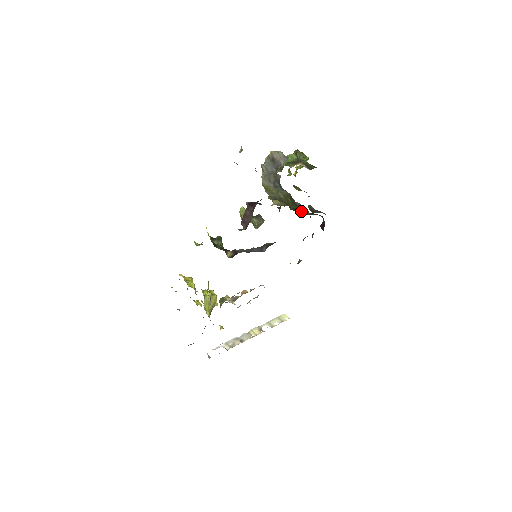
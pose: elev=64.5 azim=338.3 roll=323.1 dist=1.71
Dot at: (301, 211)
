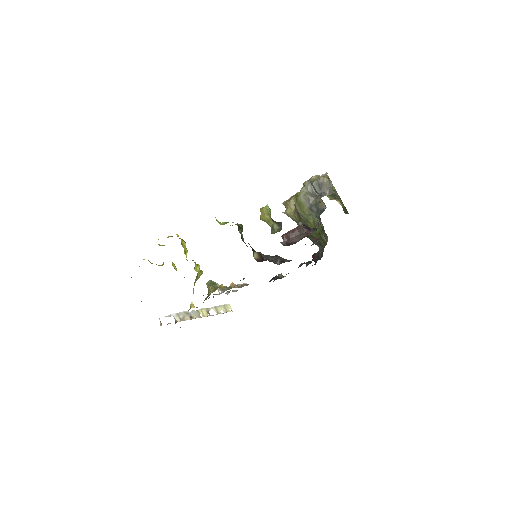
Dot at: occluded
